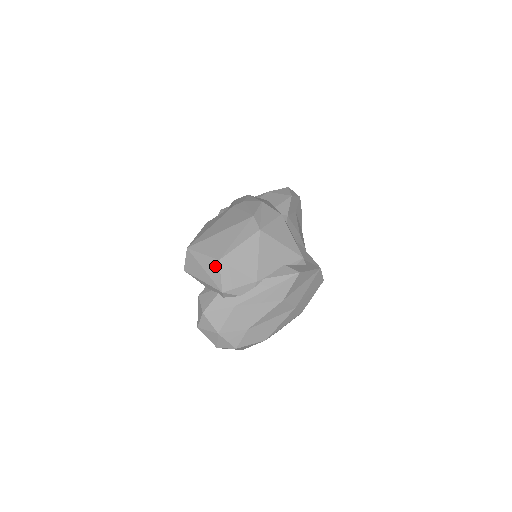
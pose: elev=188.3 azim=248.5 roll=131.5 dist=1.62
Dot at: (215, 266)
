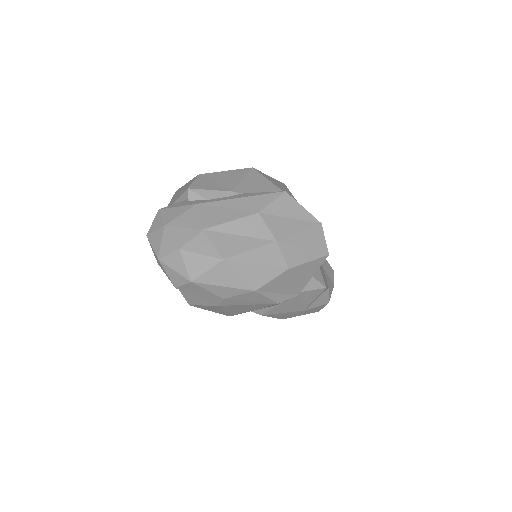
Dot at: occluded
